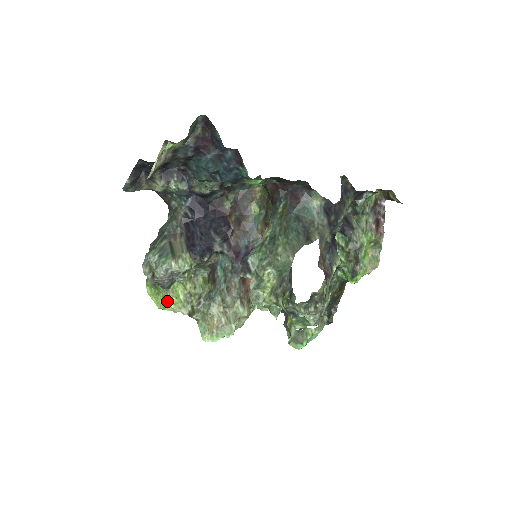
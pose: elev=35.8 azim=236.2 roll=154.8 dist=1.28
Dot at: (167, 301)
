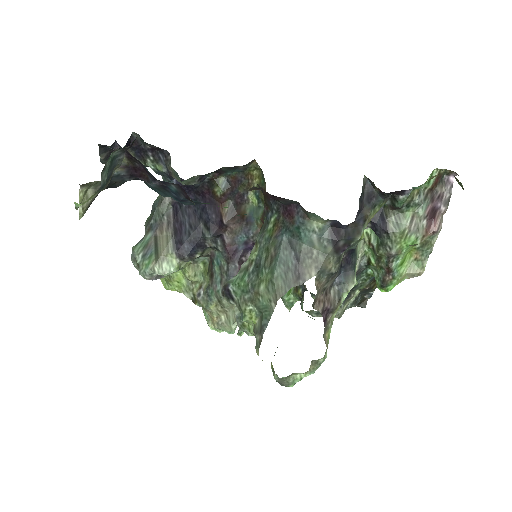
Dot at: (170, 284)
